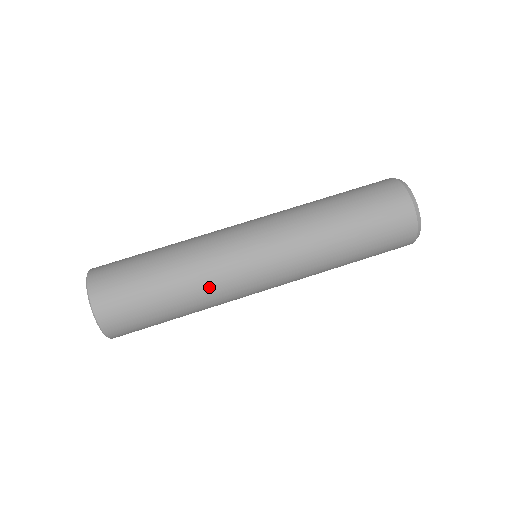
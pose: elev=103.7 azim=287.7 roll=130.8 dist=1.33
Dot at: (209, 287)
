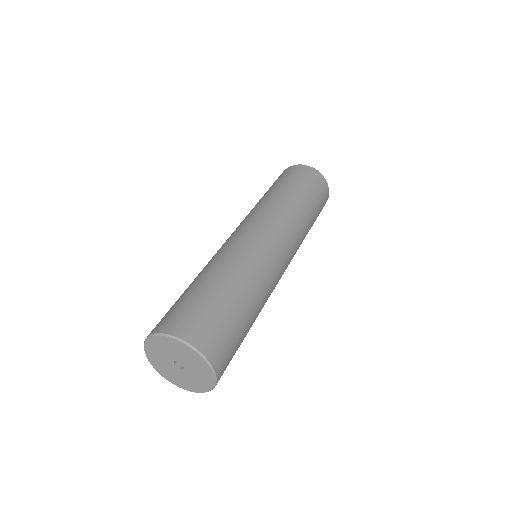
Dot at: (267, 294)
